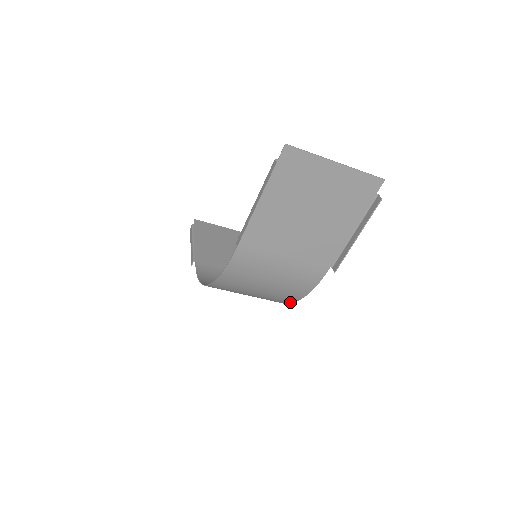
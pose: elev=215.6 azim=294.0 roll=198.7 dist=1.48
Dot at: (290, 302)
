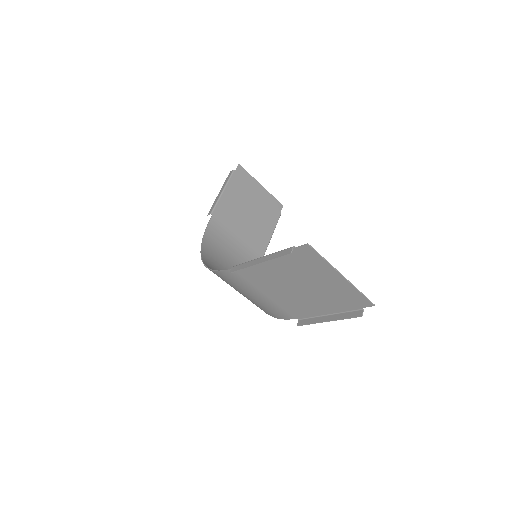
Dot at: occluded
